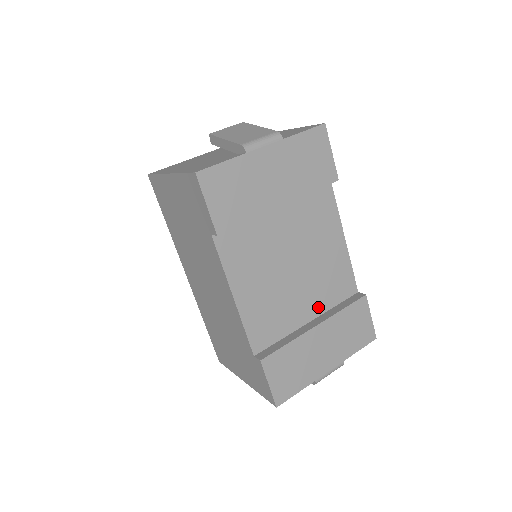
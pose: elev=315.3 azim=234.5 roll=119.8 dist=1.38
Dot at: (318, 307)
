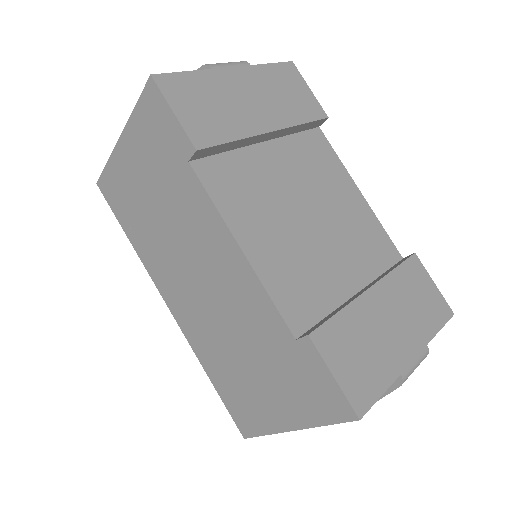
Dot at: (361, 273)
